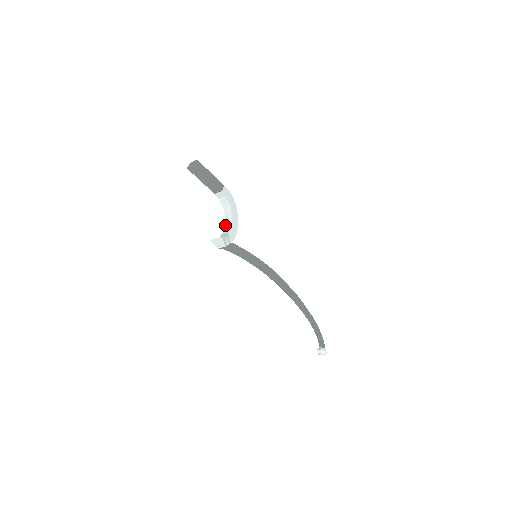
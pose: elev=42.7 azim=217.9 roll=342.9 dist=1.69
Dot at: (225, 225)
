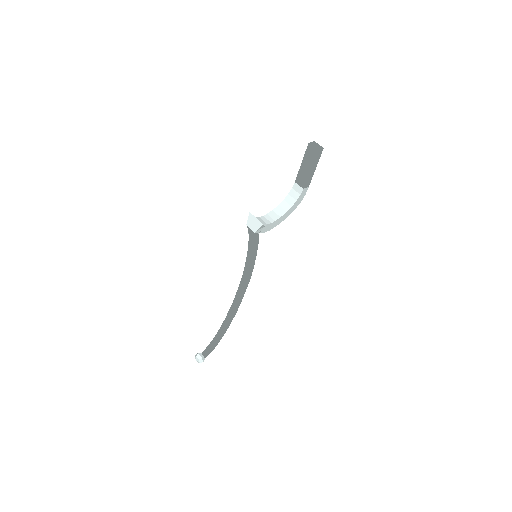
Dot at: (271, 213)
